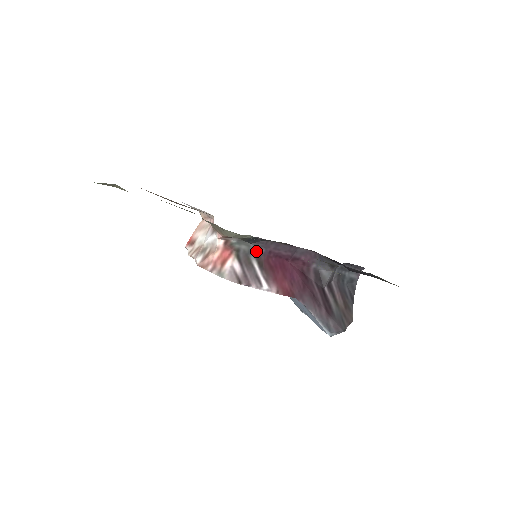
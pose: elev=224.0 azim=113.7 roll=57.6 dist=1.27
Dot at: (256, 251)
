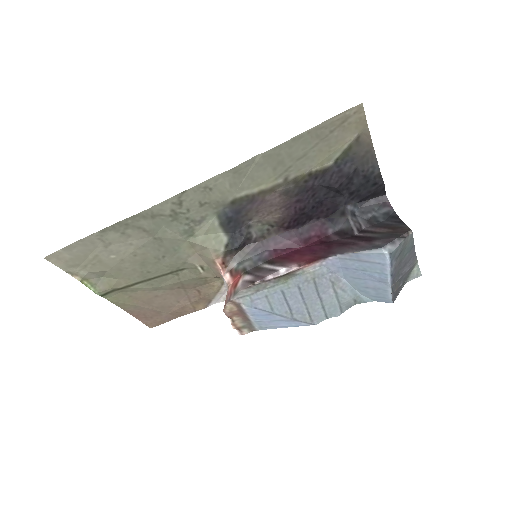
Dot at: (261, 258)
